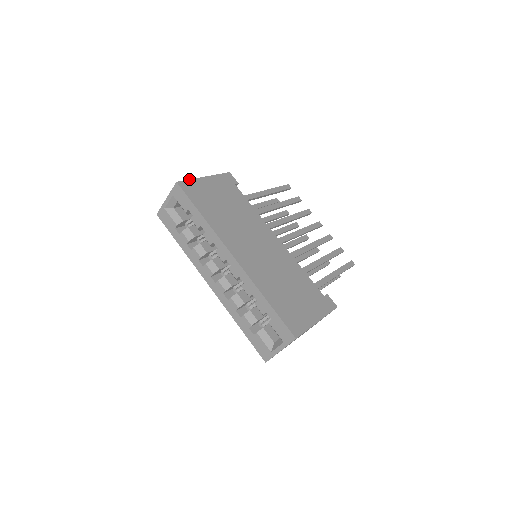
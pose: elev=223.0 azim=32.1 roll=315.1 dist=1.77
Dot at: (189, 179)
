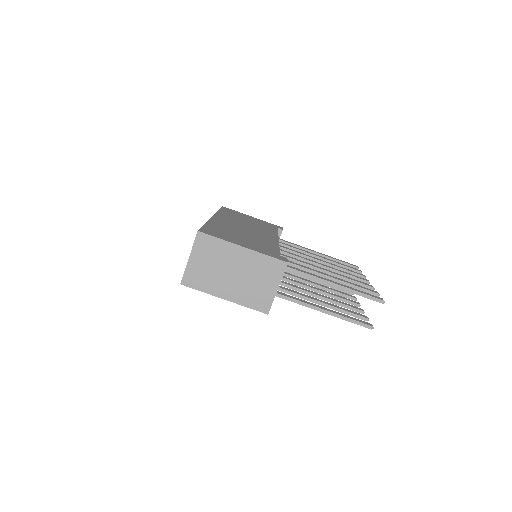
Dot at: occluded
